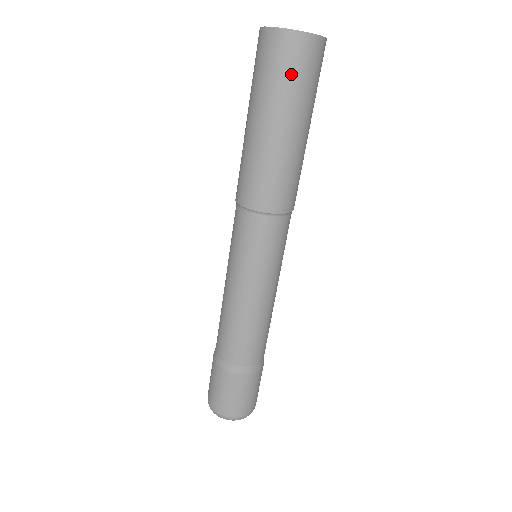
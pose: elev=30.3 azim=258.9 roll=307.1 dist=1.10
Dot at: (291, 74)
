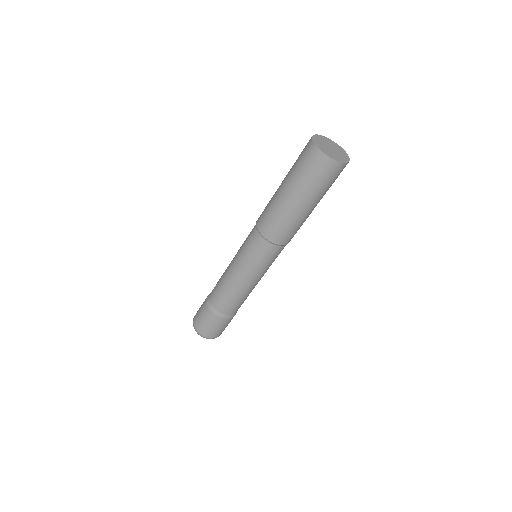
Dot at: (318, 178)
